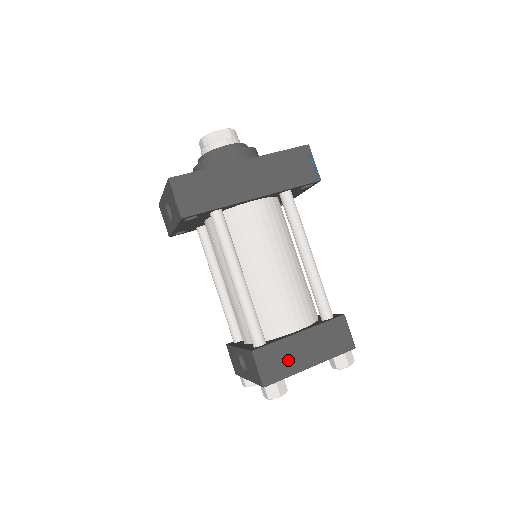
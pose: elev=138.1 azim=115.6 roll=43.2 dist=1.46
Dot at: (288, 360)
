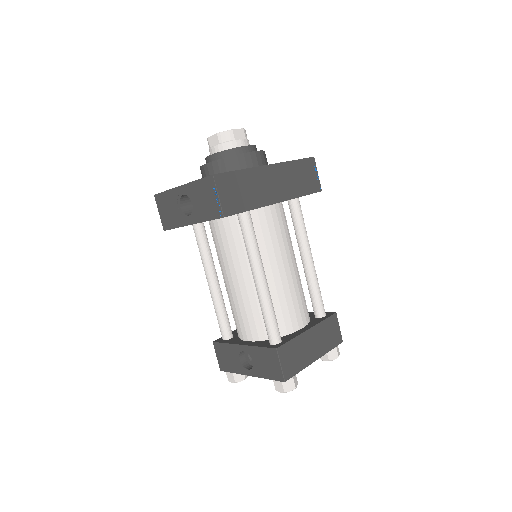
Dot at: (301, 355)
